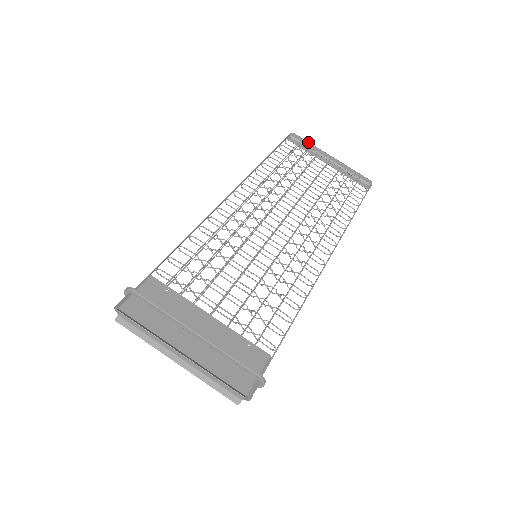
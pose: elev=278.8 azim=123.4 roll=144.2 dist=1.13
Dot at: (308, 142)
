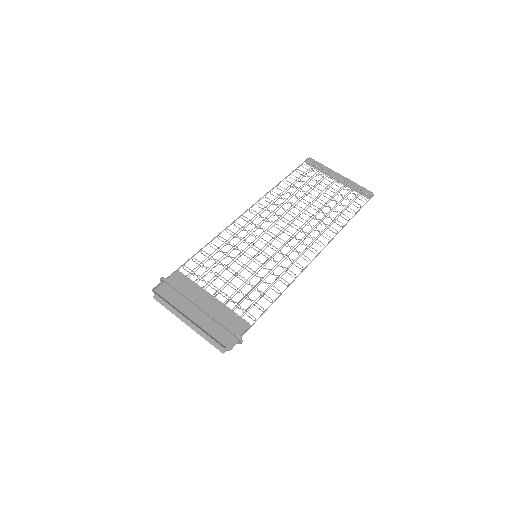
Dot at: (321, 164)
